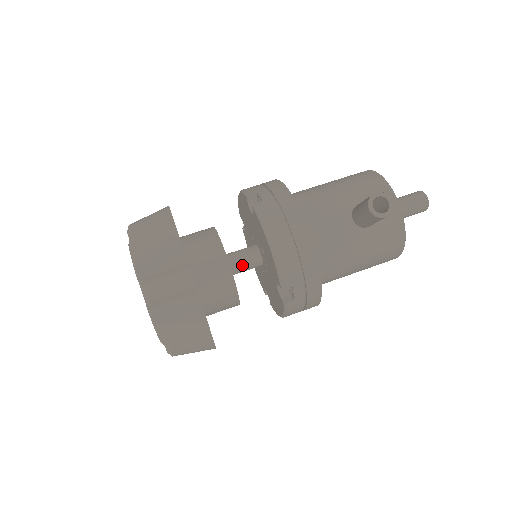
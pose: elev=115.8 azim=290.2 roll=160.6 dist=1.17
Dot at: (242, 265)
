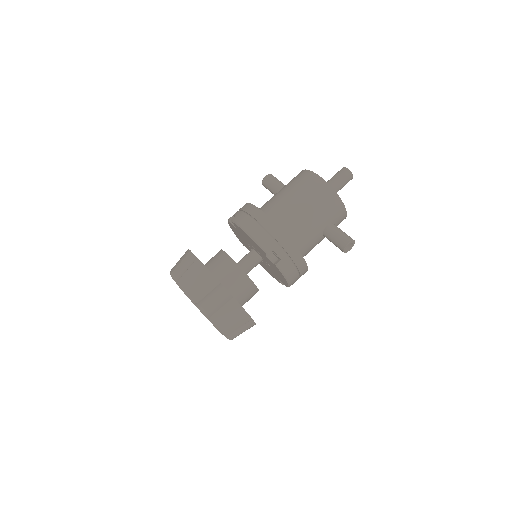
Dot at: occluded
